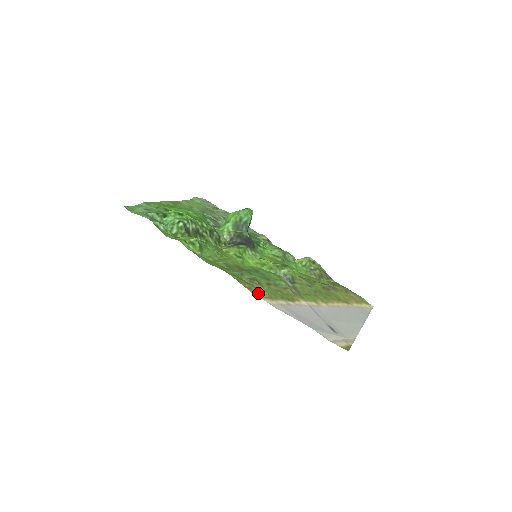
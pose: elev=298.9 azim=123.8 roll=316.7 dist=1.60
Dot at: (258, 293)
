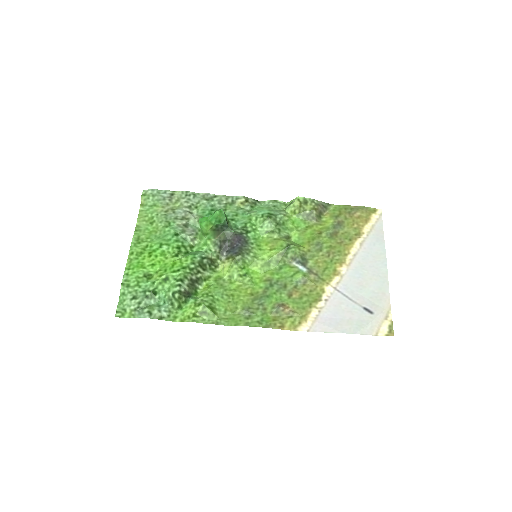
Dot at: (291, 324)
